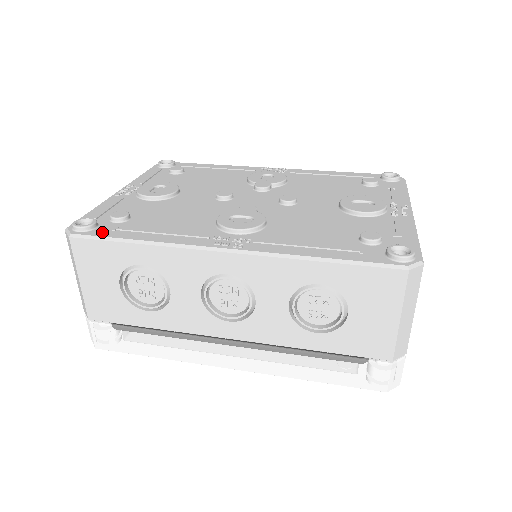
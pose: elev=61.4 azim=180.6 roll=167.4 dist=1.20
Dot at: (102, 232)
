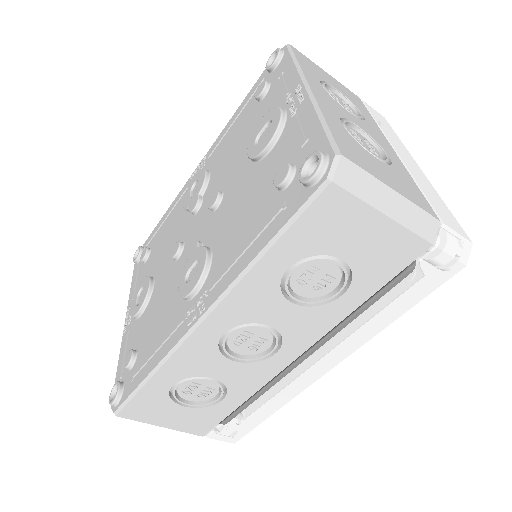
Dot at: (127, 390)
